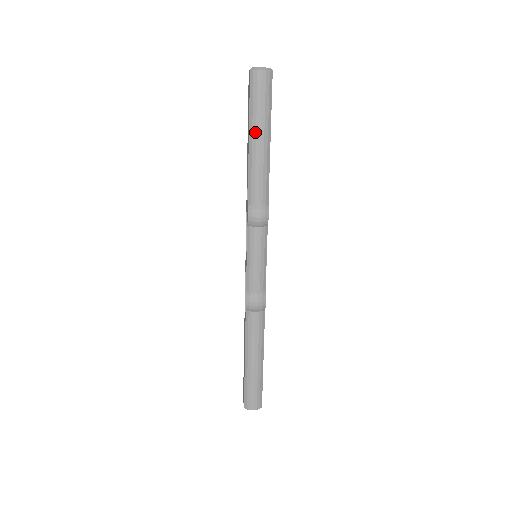
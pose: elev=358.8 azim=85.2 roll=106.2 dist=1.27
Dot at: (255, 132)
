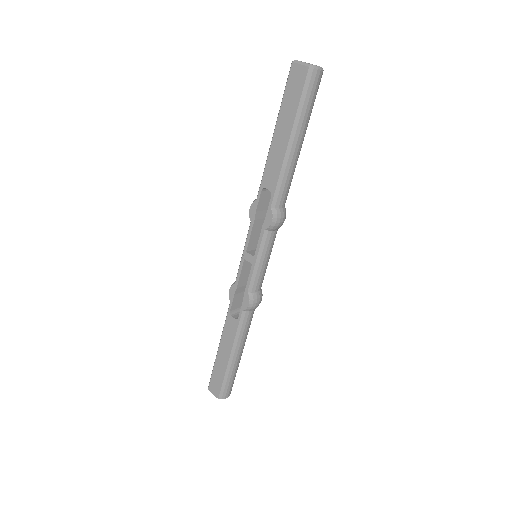
Dot at: (298, 135)
